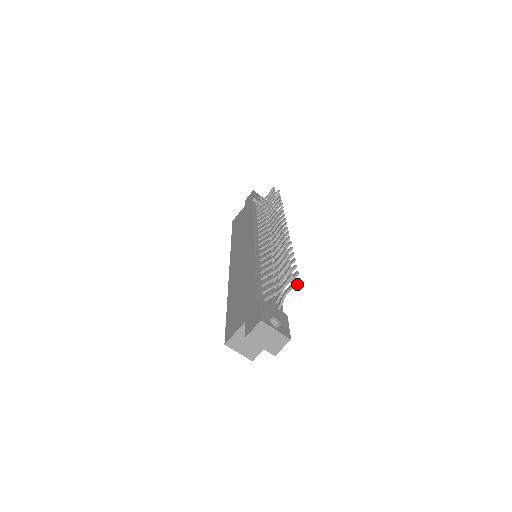
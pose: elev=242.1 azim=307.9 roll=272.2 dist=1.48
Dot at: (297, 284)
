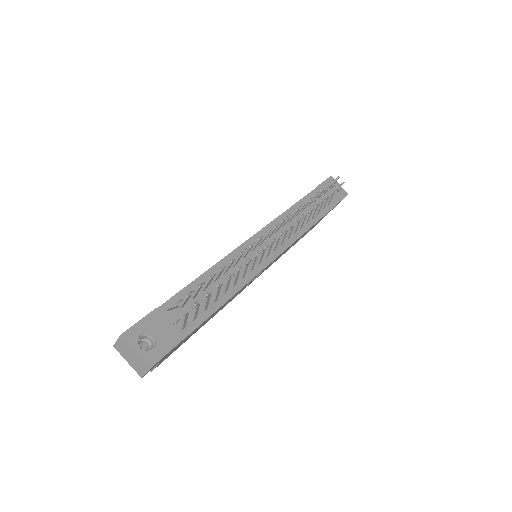
Dot at: (193, 307)
